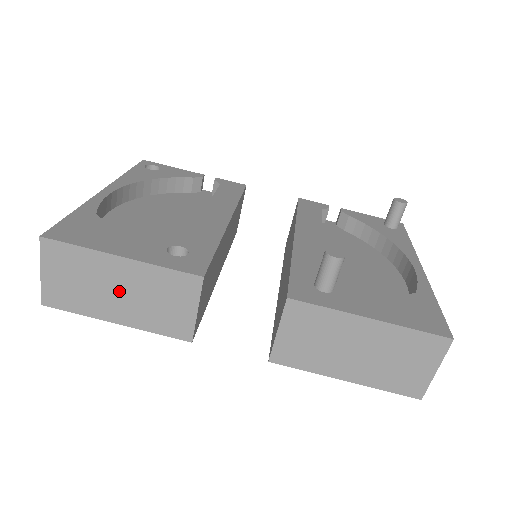
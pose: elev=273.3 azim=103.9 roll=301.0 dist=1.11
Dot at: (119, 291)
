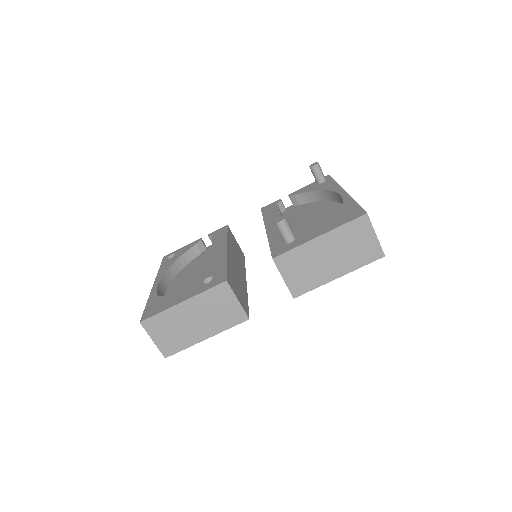
Dot at: (195, 320)
